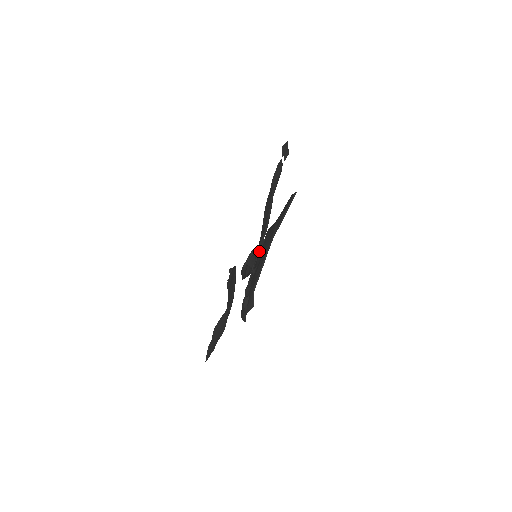
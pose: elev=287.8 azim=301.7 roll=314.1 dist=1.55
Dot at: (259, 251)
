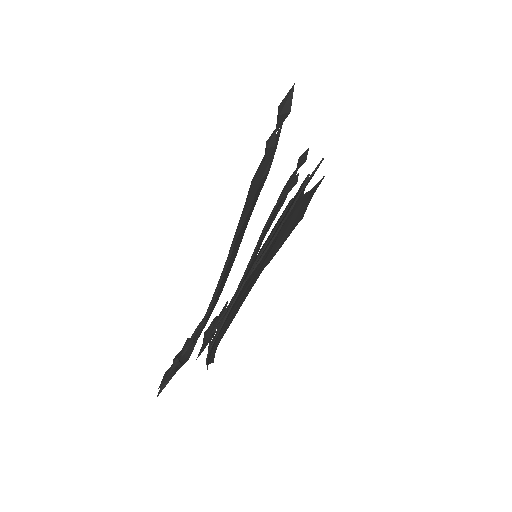
Dot at: occluded
